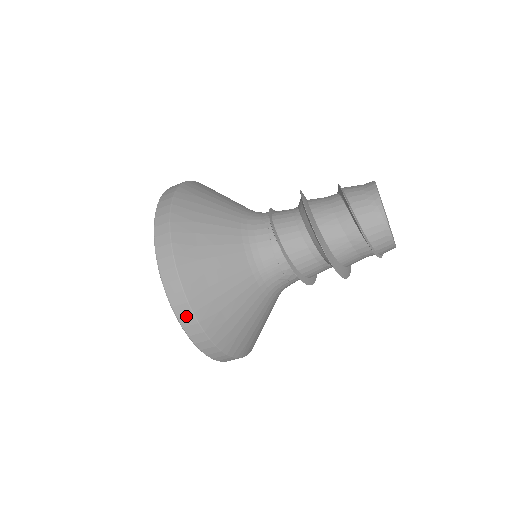
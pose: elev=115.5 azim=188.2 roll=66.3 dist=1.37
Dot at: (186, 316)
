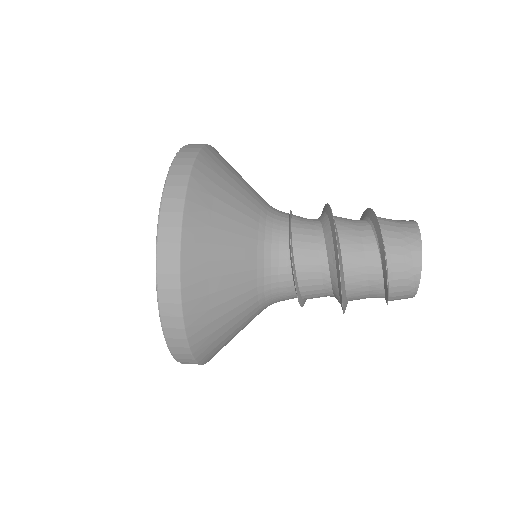
Dot at: (189, 362)
